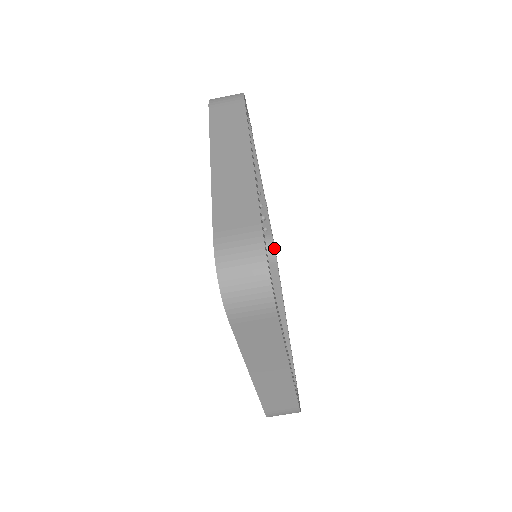
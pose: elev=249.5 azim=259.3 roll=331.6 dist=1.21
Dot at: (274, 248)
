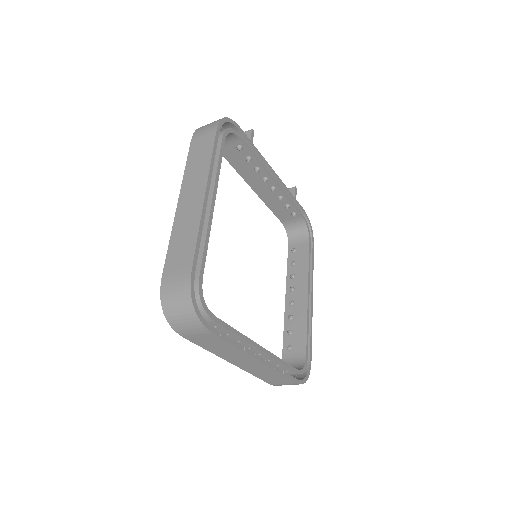
Dot at: (307, 228)
